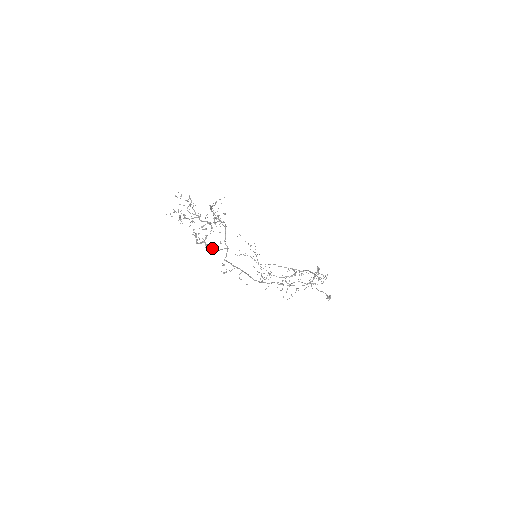
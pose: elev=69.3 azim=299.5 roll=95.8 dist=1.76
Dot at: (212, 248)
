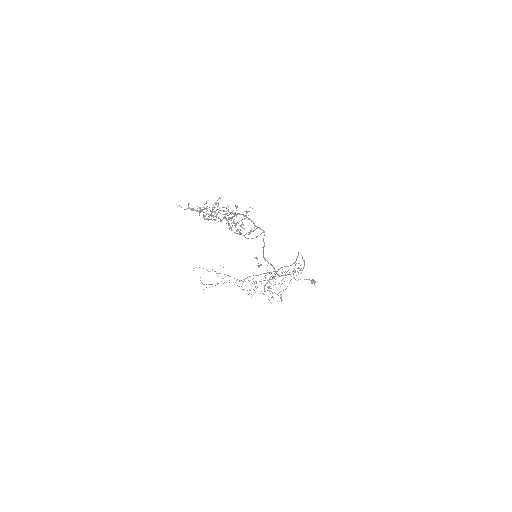
Dot at: (248, 238)
